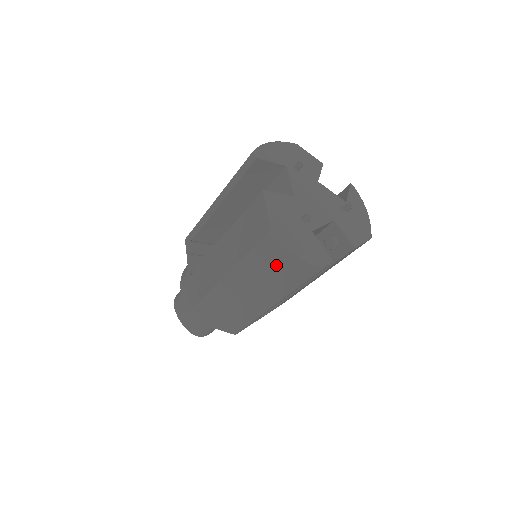
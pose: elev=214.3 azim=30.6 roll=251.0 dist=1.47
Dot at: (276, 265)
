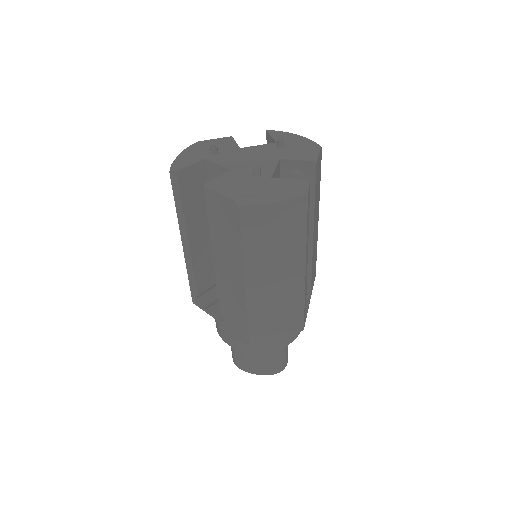
Dot at: (271, 228)
